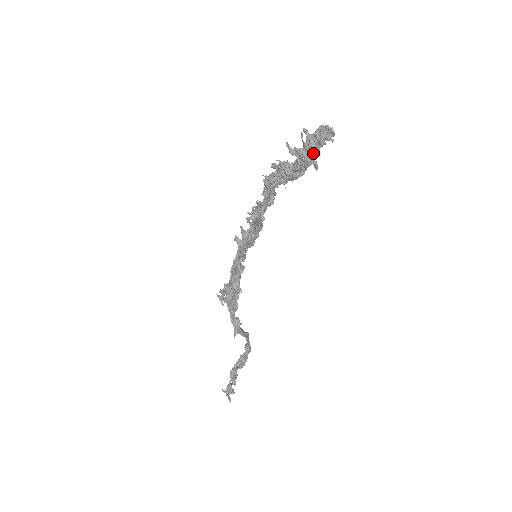
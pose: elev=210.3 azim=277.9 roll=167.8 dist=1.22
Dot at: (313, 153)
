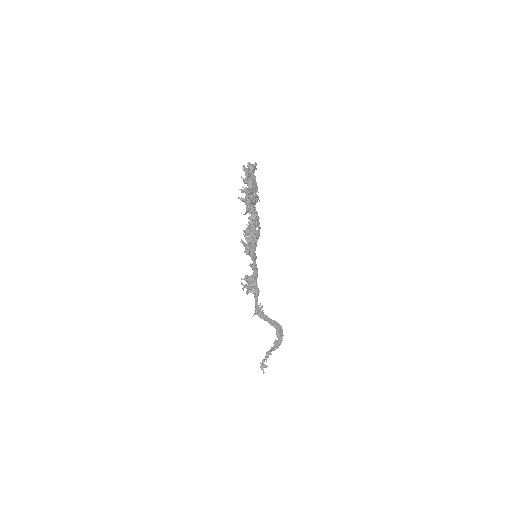
Dot at: (253, 181)
